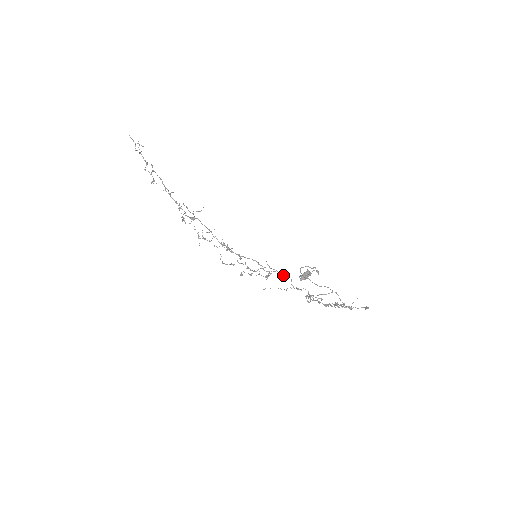
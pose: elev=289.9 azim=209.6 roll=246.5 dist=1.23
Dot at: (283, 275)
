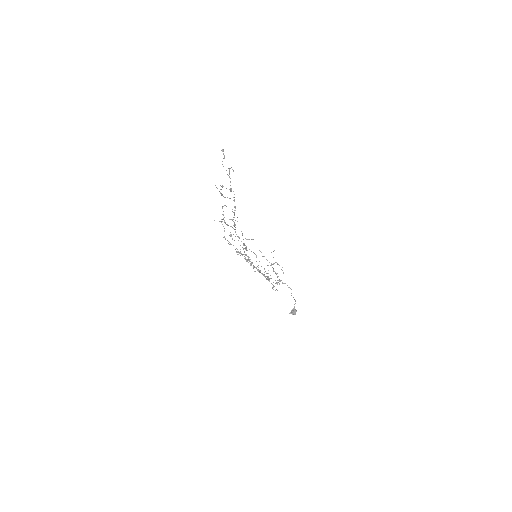
Dot at: (269, 280)
